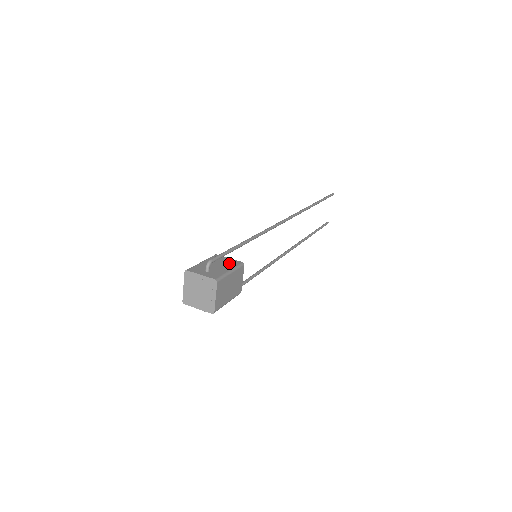
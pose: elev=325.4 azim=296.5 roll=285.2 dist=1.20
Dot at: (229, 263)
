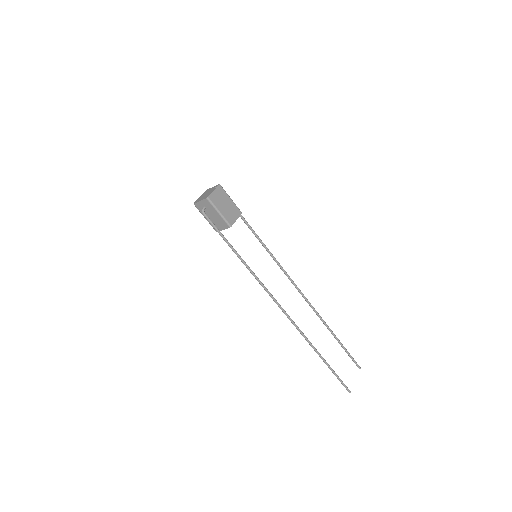
Dot at: occluded
